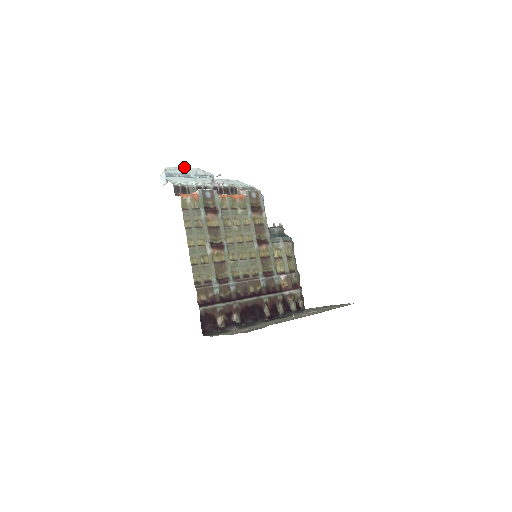
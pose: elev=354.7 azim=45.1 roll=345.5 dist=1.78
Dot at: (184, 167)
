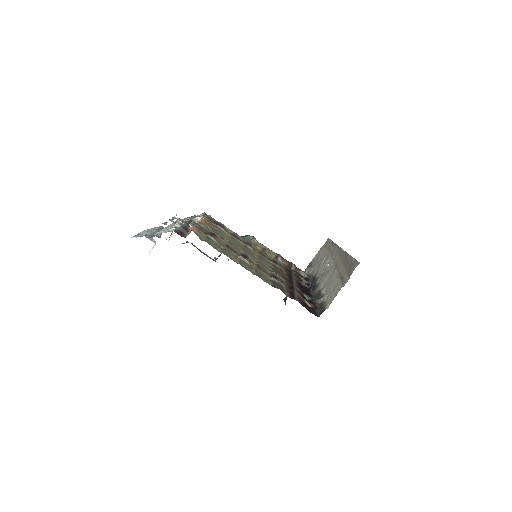
Dot at: (138, 233)
